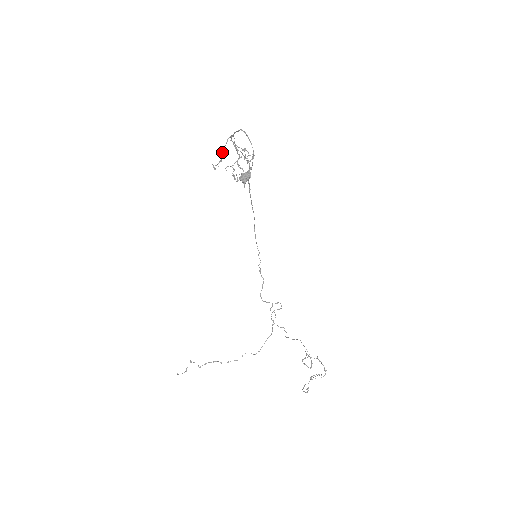
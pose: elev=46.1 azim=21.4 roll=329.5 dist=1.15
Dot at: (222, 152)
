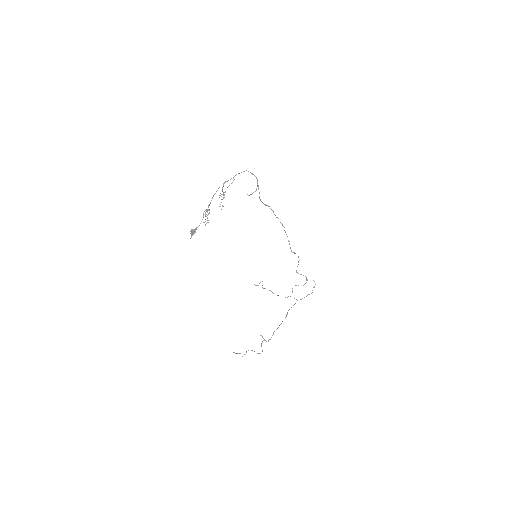
Dot at: (222, 189)
